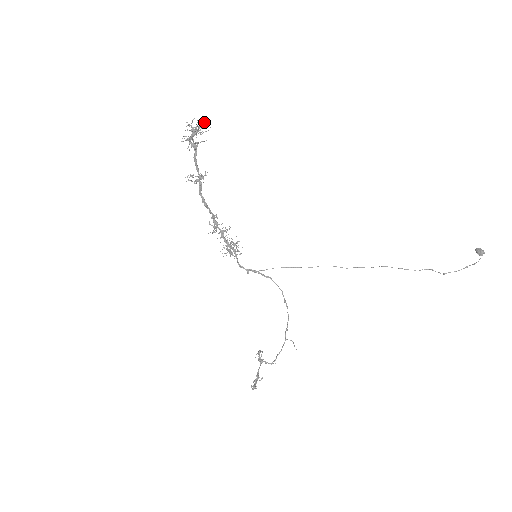
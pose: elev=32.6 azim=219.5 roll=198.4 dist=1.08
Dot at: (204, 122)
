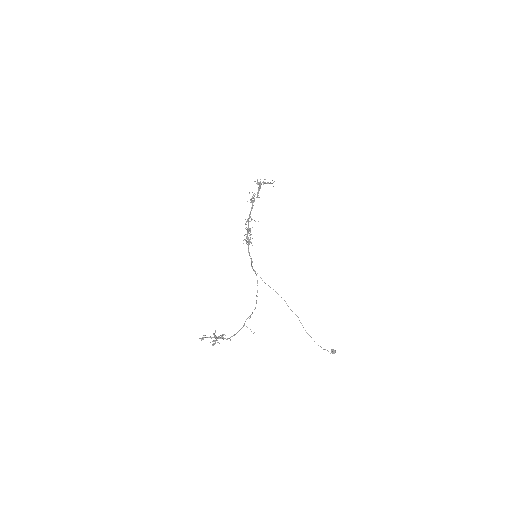
Dot at: (260, 188)
